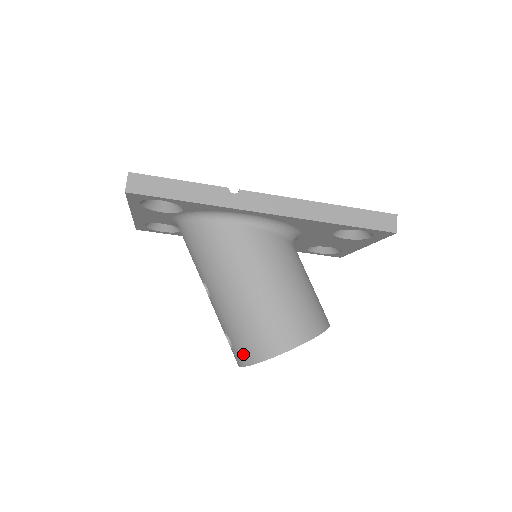
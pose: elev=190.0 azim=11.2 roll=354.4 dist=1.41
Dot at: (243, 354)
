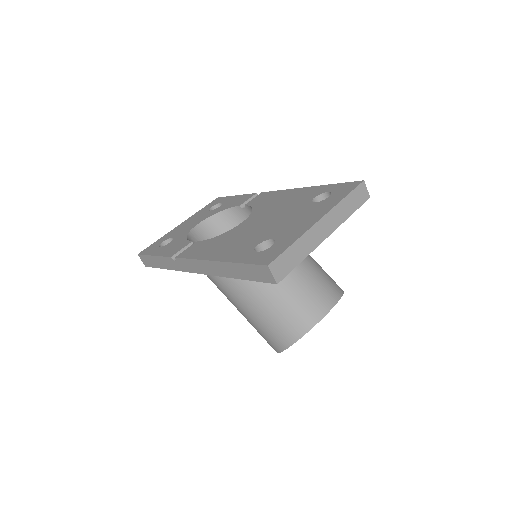
Dot at: occluded
